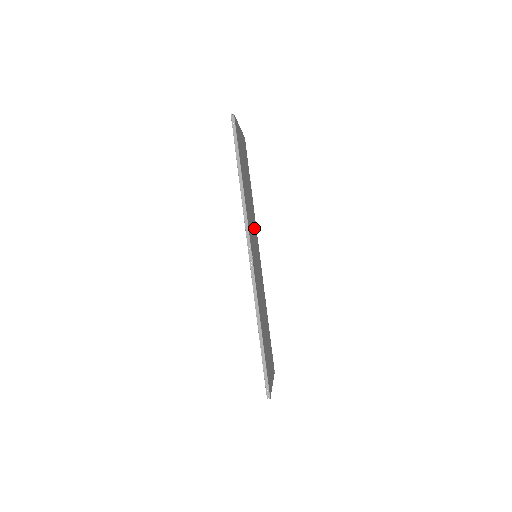
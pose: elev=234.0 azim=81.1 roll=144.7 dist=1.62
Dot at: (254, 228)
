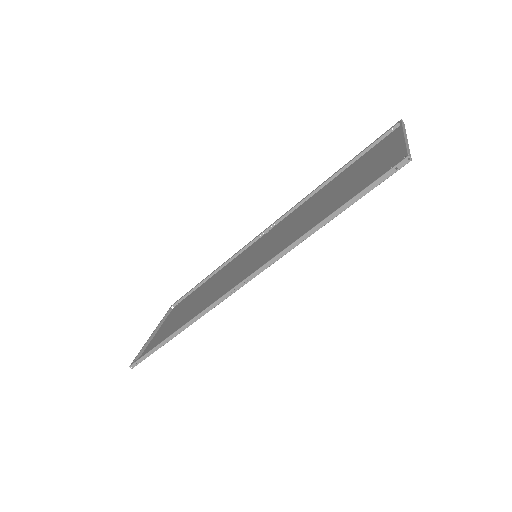
Dot at: (289, 223)
